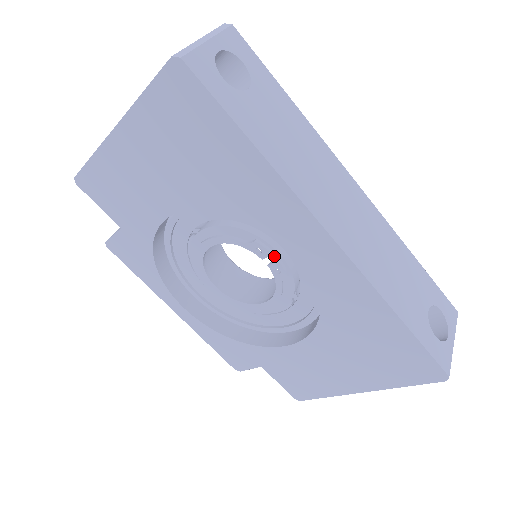
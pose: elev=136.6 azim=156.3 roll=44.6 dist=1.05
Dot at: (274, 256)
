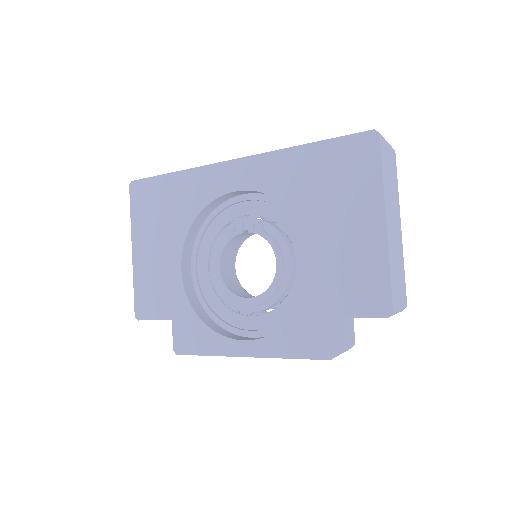
Dot at: (246, 224)
